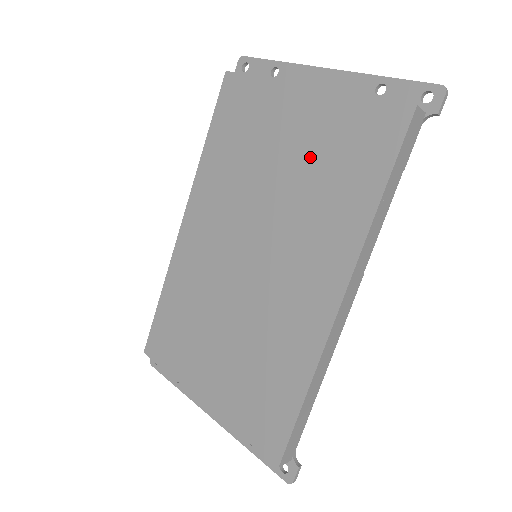
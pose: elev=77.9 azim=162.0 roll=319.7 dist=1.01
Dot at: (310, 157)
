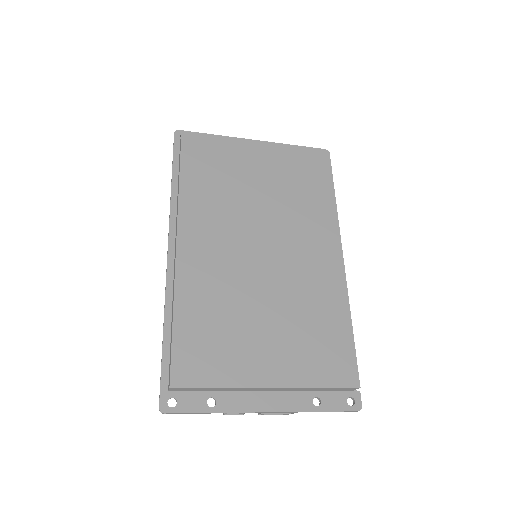
Dot at: (281, 181)
